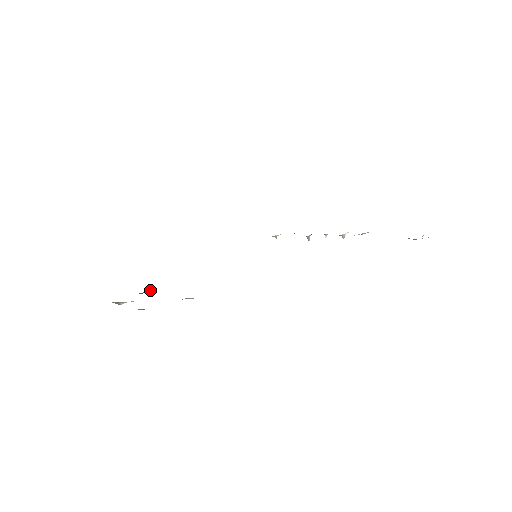
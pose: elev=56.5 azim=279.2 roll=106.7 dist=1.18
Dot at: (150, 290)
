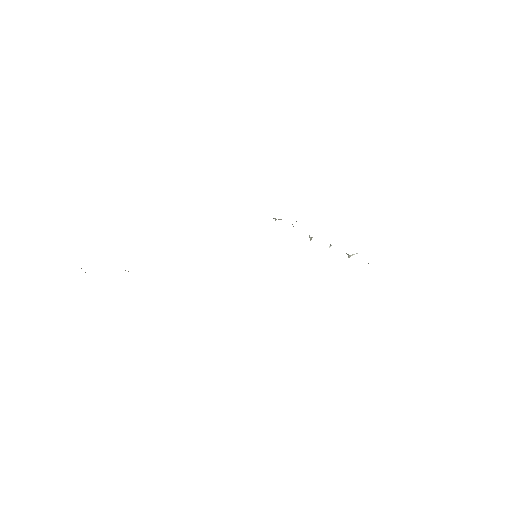
Dot at: occluded
